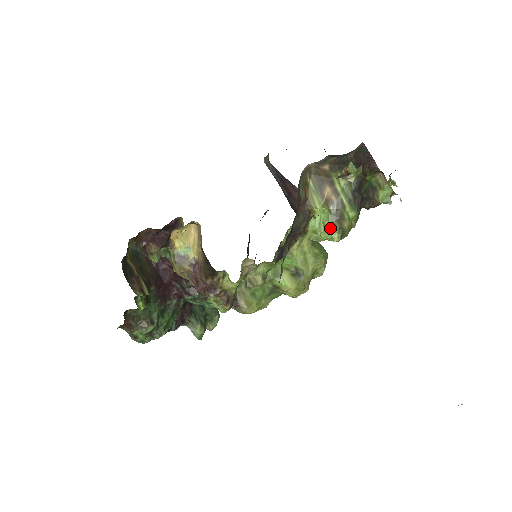
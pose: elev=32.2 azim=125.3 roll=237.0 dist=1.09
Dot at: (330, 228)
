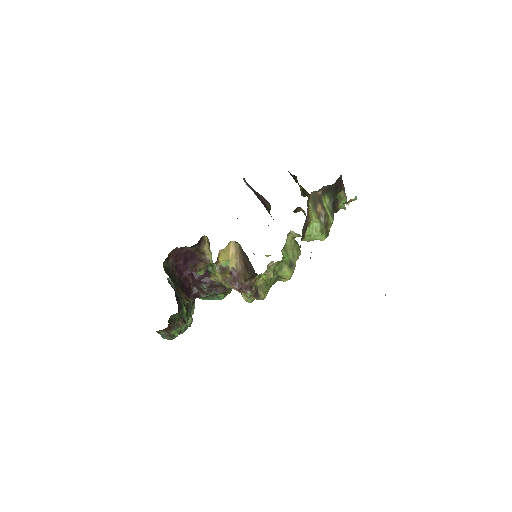
Dot at: (320, 232)
